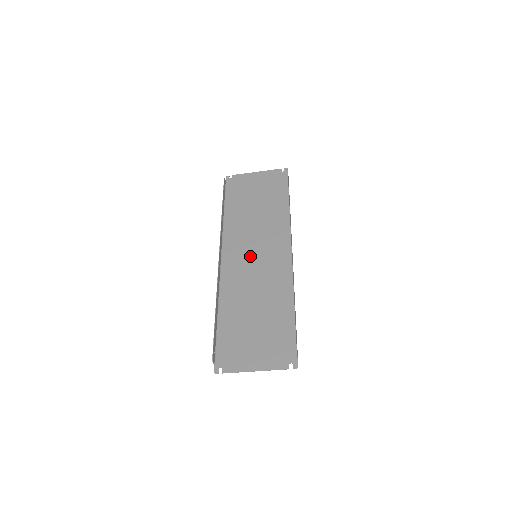
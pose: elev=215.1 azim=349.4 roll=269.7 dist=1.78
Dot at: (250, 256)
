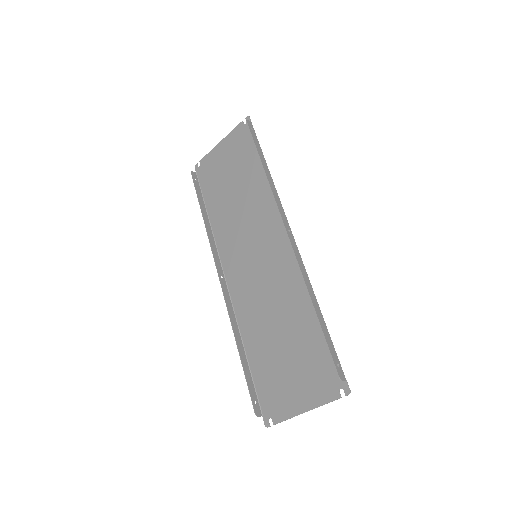
Dot at: (250, 259)
